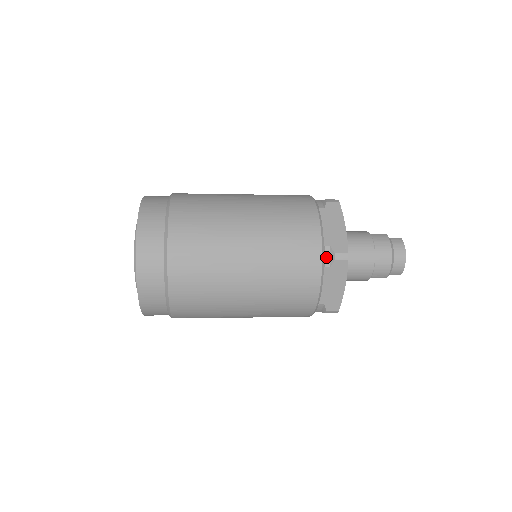
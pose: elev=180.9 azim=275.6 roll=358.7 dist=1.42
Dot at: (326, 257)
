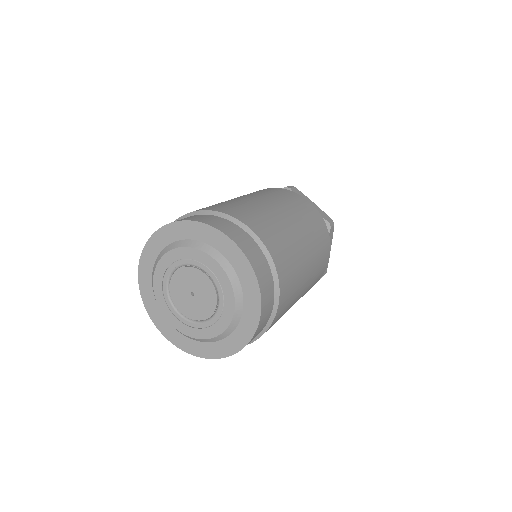
Dot at: occluded
